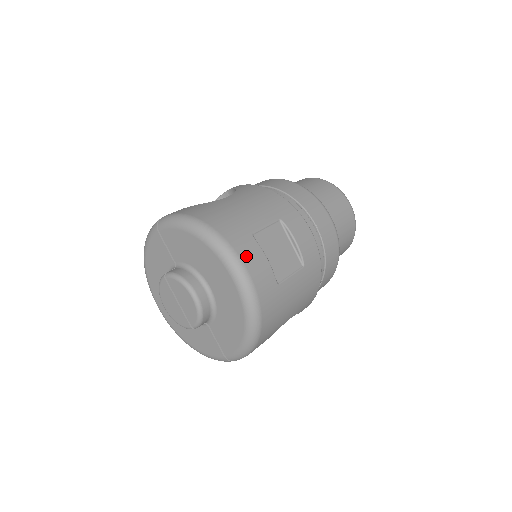
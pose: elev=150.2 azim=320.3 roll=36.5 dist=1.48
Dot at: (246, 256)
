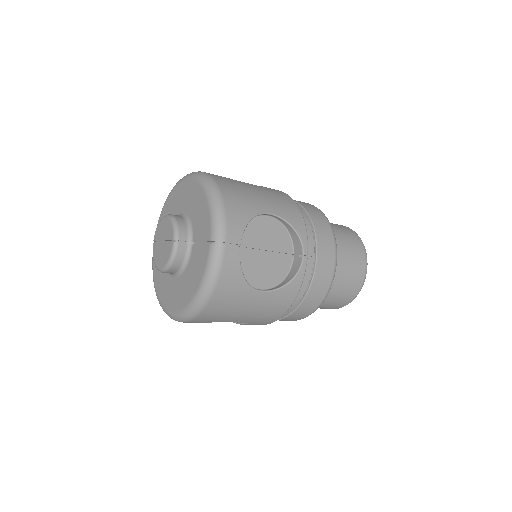
Dot at: occluded
